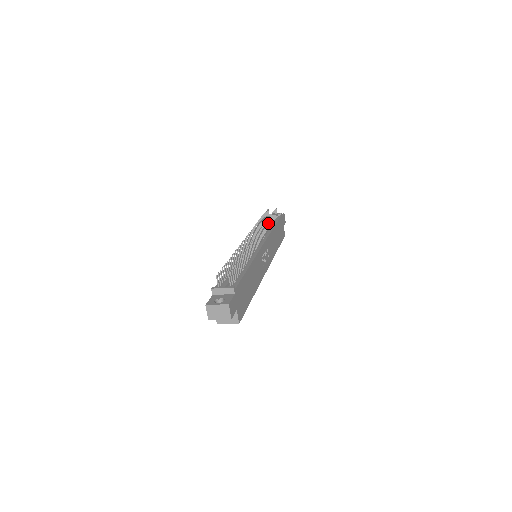
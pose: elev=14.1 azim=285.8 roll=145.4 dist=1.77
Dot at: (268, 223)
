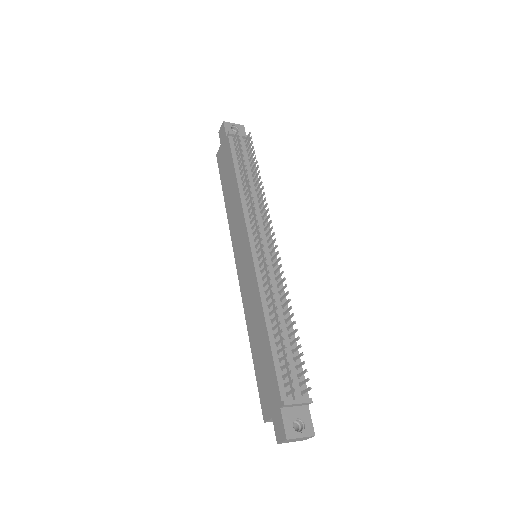
Dot at: (260, 185)
